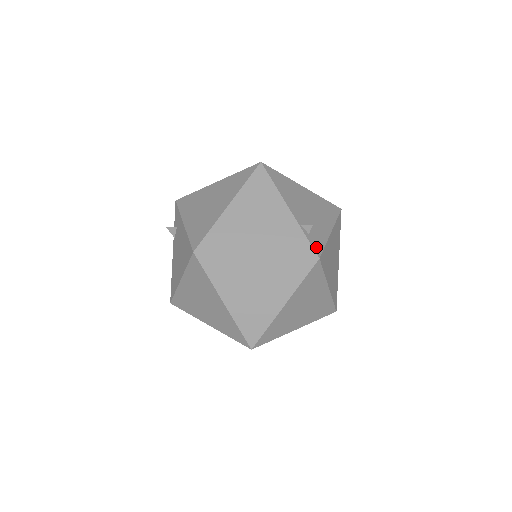
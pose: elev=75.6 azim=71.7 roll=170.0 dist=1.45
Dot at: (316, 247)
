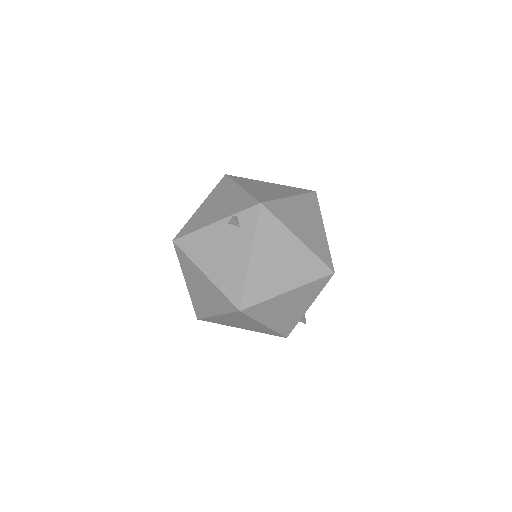
Dot at: occluded
